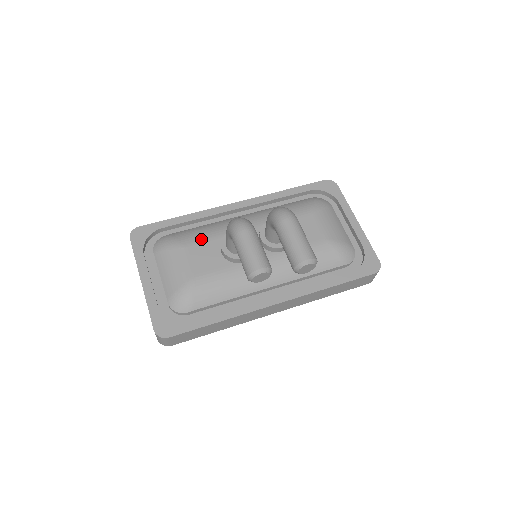
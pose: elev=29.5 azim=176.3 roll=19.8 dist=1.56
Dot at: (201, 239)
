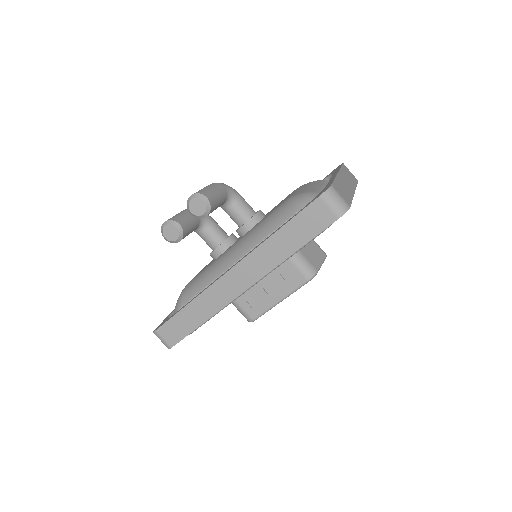
Dot at: occluded
